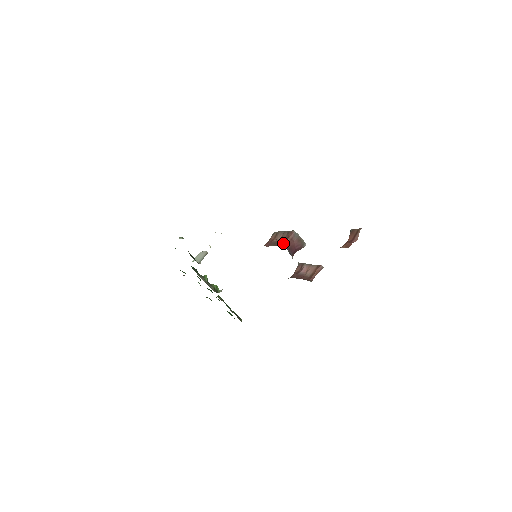
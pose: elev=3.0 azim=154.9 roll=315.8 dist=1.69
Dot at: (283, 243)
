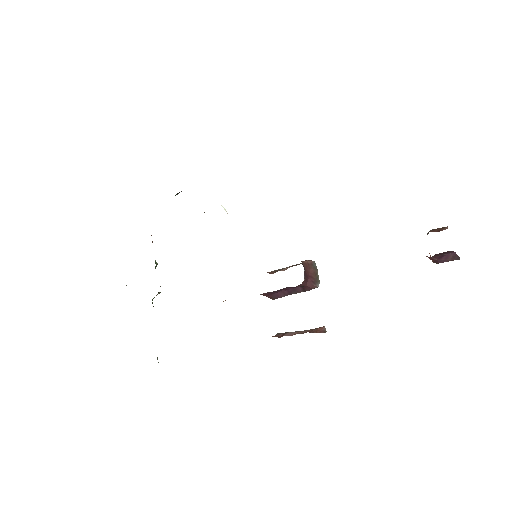
Dot at: occluded
